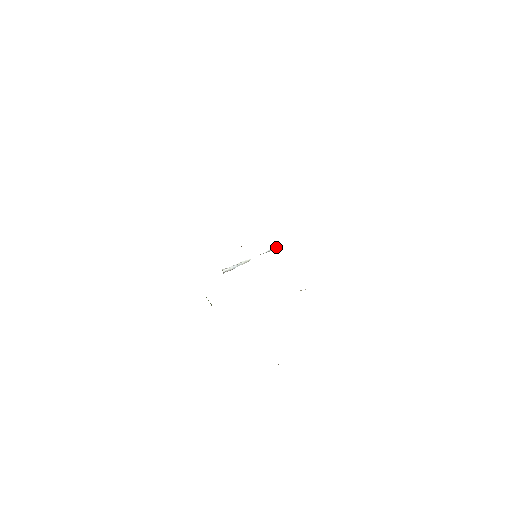
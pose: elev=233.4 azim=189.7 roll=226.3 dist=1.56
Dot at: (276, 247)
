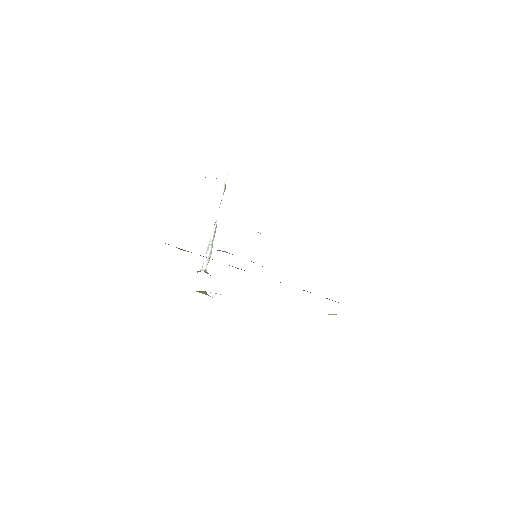
Dot at: (226, 177)
